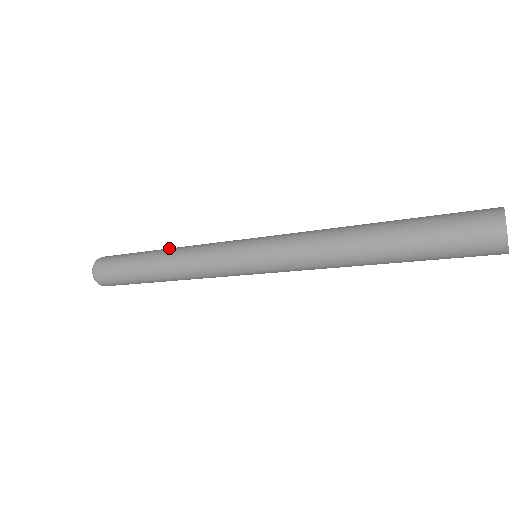
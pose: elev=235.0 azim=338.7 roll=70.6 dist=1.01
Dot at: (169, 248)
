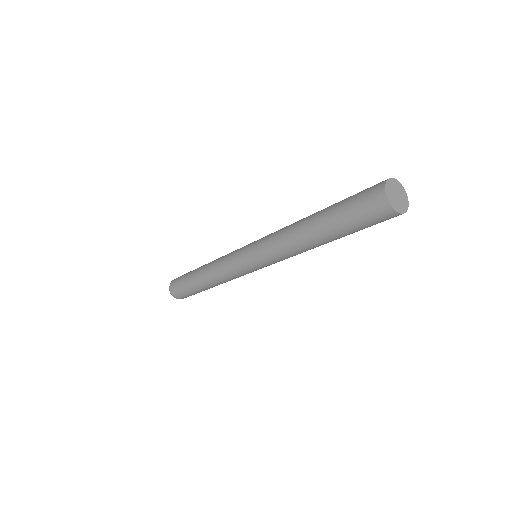
Dot at: occluded
